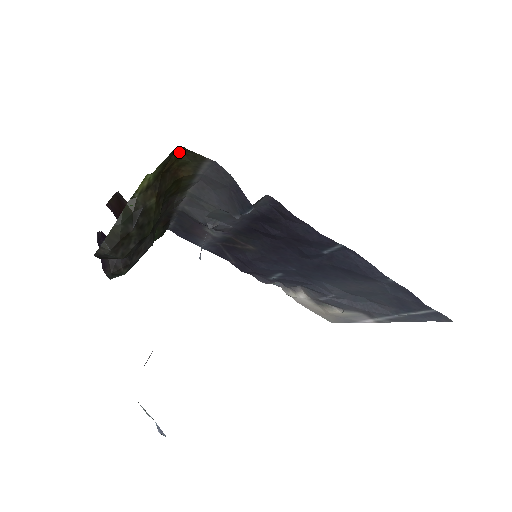
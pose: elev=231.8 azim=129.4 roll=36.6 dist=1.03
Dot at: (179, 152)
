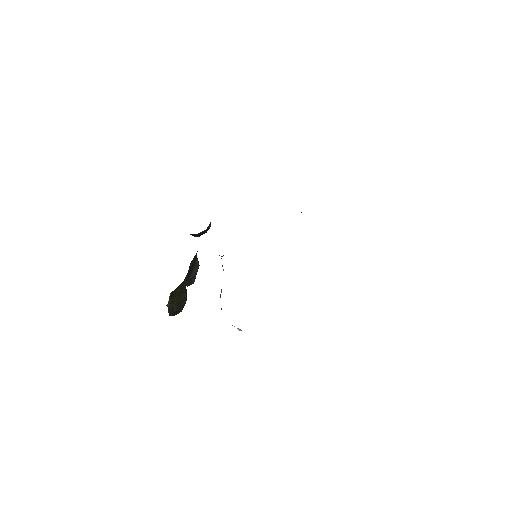
Dot at: (173, 291)
